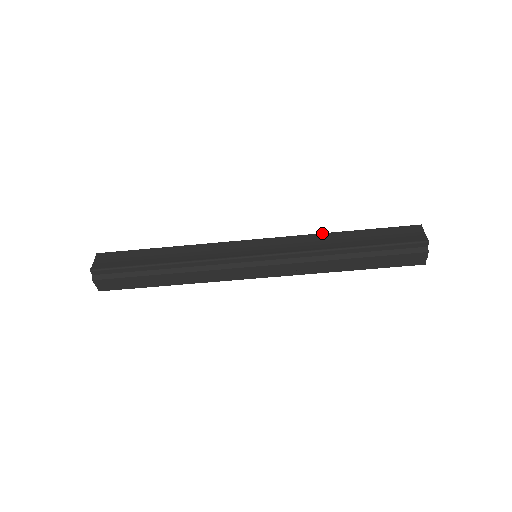
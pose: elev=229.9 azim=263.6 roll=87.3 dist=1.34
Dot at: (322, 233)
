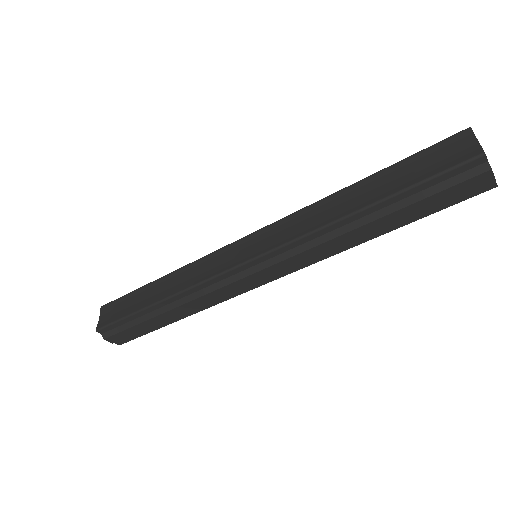
Dot at: (326, 197)
